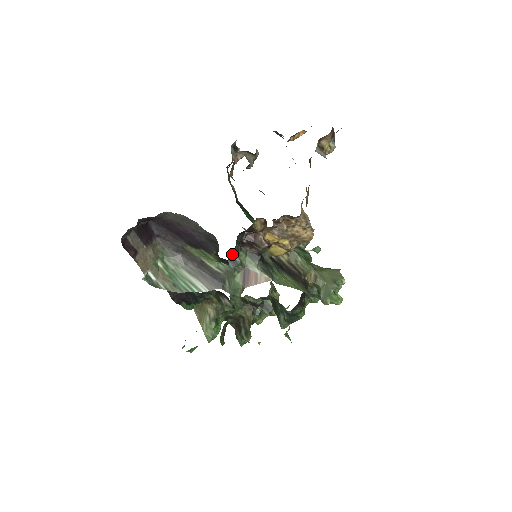
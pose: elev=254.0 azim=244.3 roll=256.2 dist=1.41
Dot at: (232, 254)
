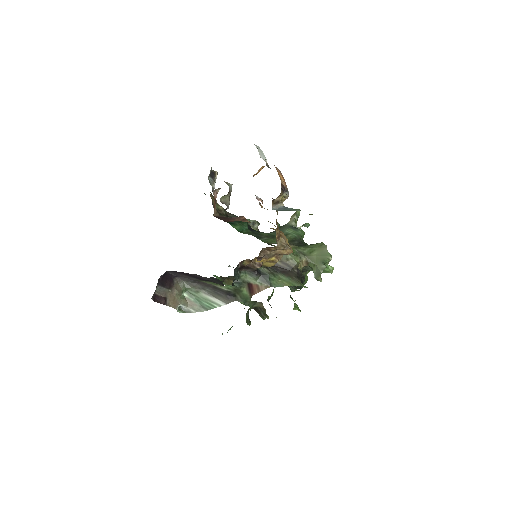
Dot at: (235, 278)
